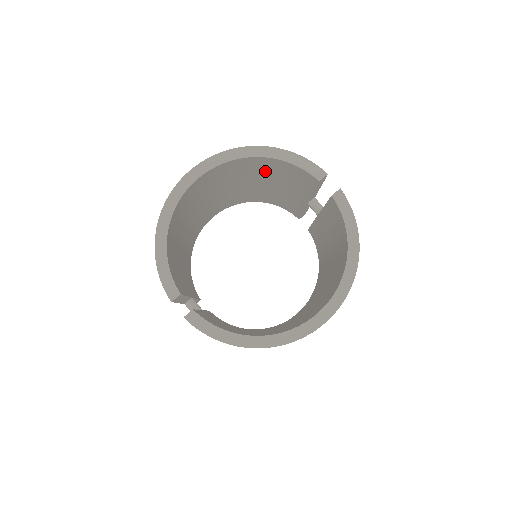
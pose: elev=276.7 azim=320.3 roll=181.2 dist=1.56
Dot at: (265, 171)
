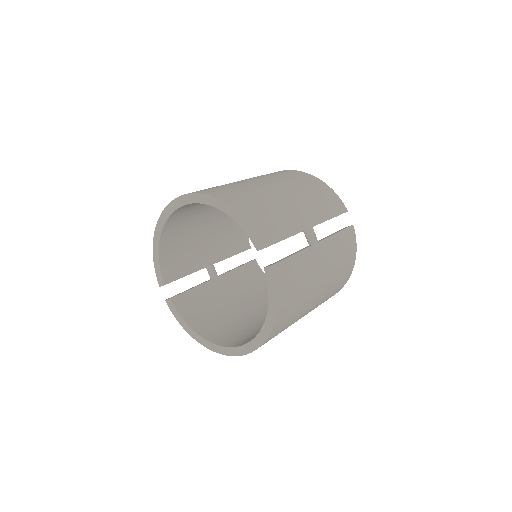
Dot at: occluded
